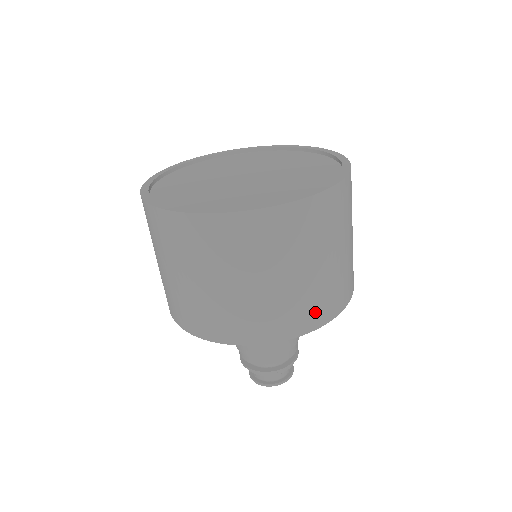
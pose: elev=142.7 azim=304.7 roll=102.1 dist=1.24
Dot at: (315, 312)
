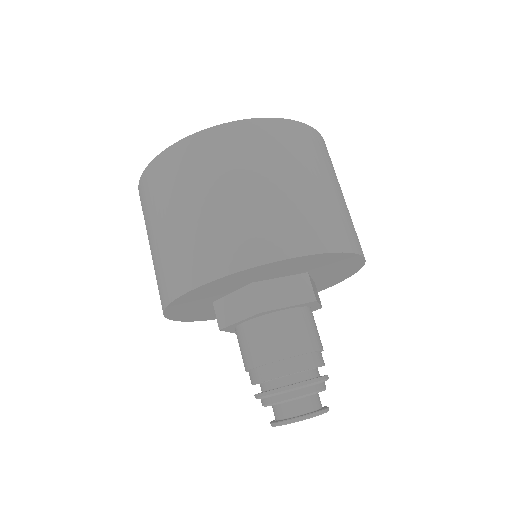
Dot at: (289, 235)
